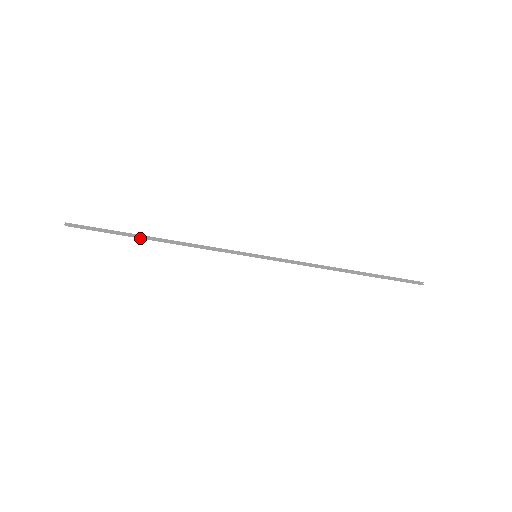
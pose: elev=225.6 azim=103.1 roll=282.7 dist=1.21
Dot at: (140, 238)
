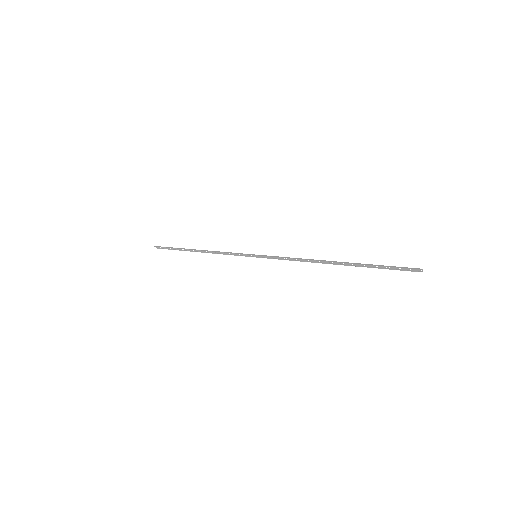
Dot at: occluded
